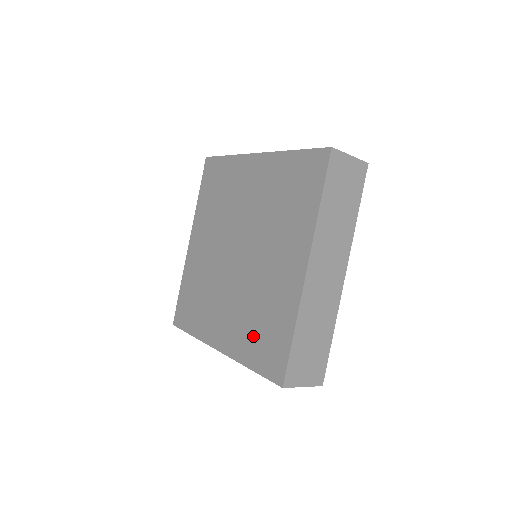
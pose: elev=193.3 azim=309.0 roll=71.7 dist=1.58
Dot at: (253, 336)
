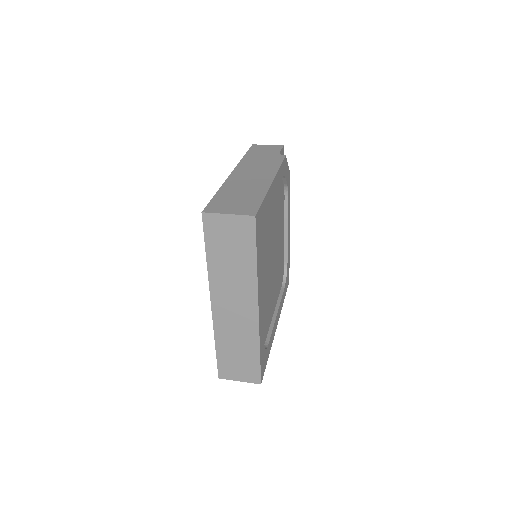
Dot at: occluded
